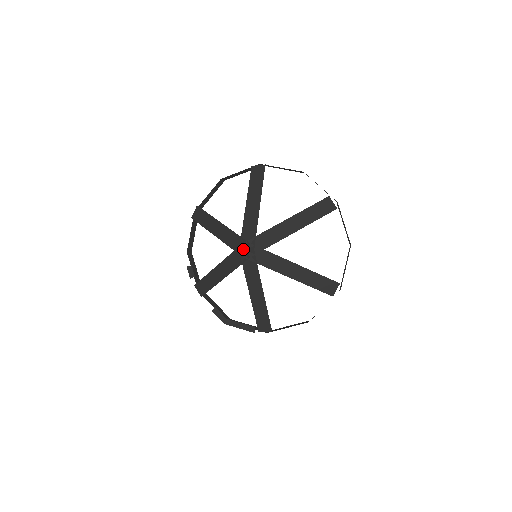
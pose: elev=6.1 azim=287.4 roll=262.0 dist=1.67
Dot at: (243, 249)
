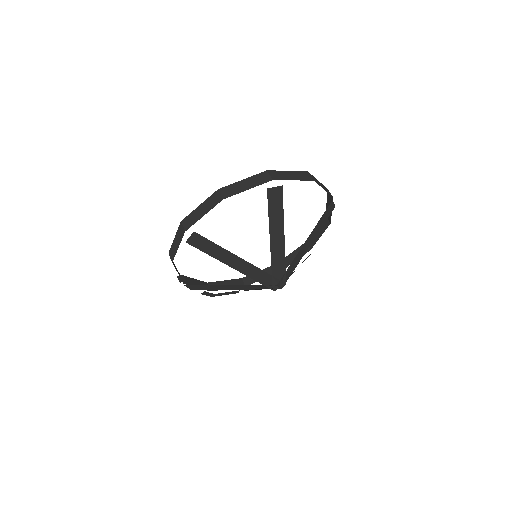
Dot at: (276, 287)
